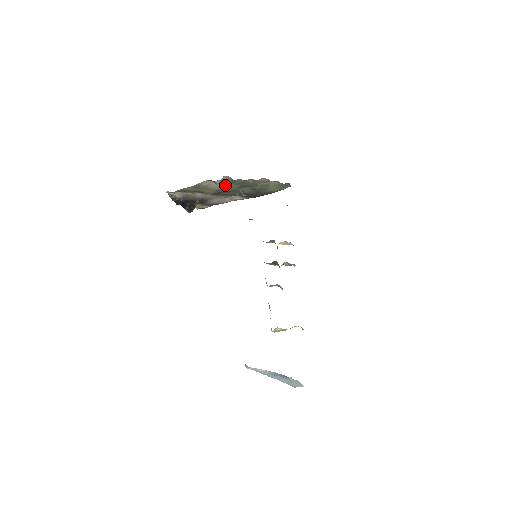
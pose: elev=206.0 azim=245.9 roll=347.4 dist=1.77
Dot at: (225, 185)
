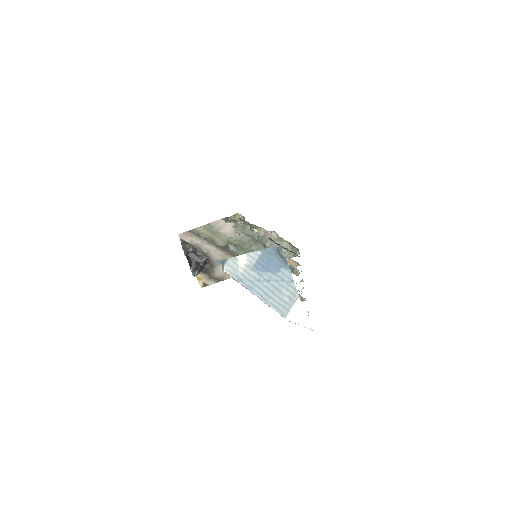
Dot at: (236, 232)
